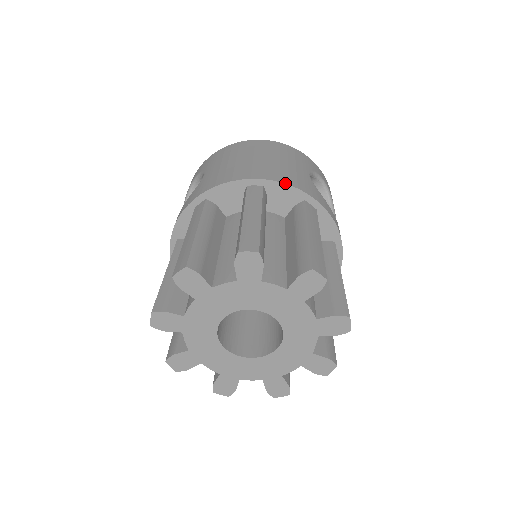
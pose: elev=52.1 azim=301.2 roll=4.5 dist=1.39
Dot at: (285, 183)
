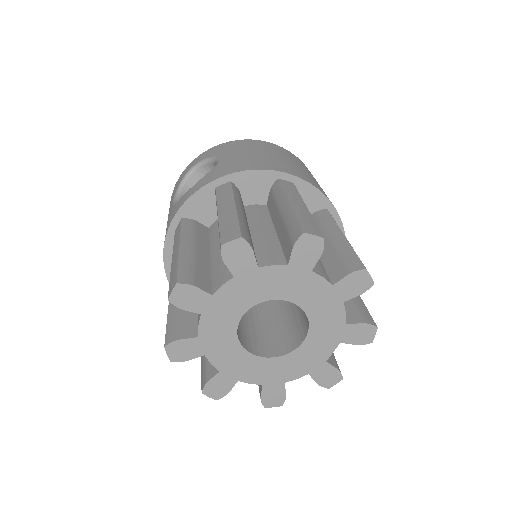
Dot at: (315, 186)
